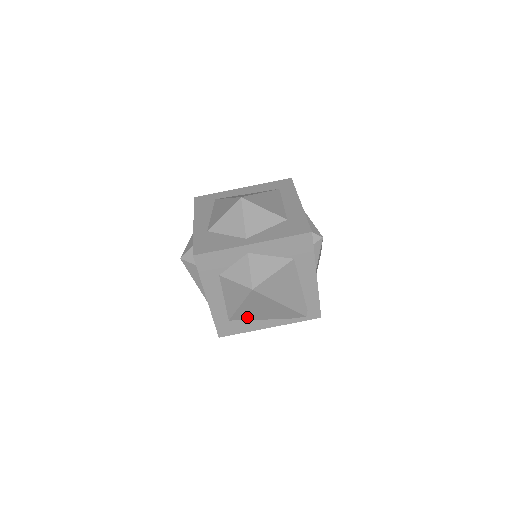
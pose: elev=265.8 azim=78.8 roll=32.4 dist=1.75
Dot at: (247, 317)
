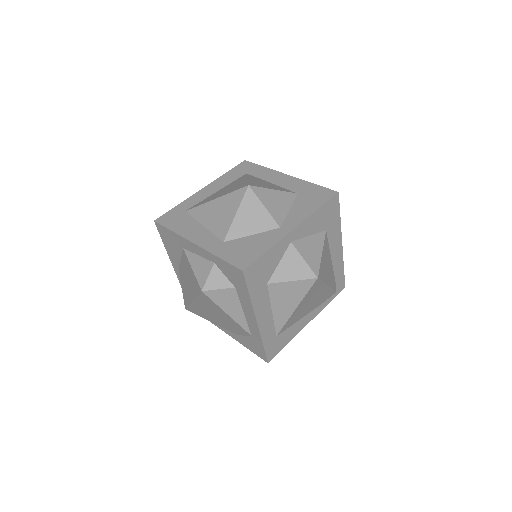
Dot at: (293, 321)
